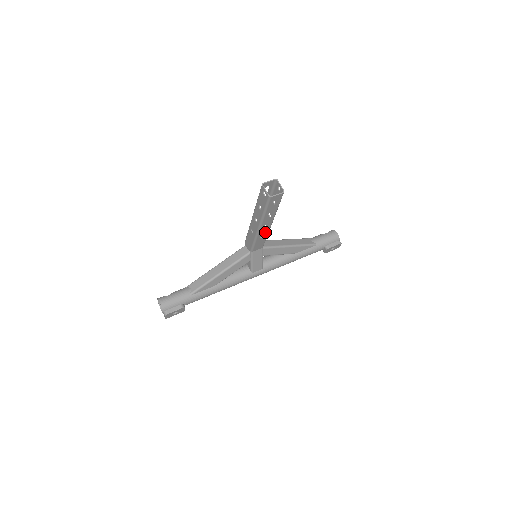
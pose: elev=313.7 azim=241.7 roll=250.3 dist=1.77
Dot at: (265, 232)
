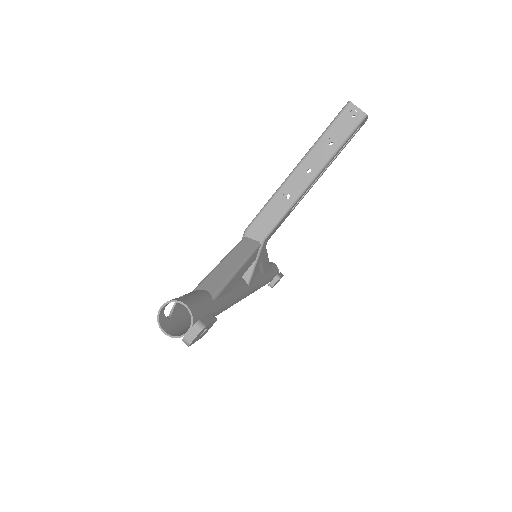
Dot at: (300, 199)
